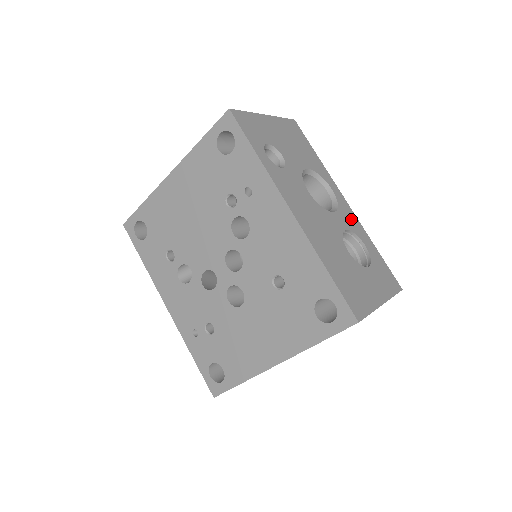
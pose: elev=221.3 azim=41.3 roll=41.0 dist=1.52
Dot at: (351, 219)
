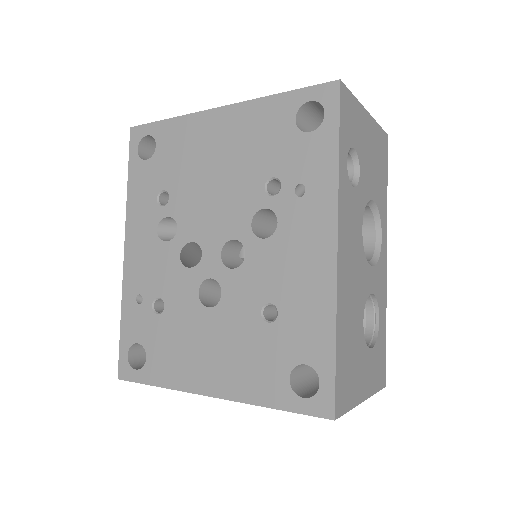
Dot at: (382, 282)
